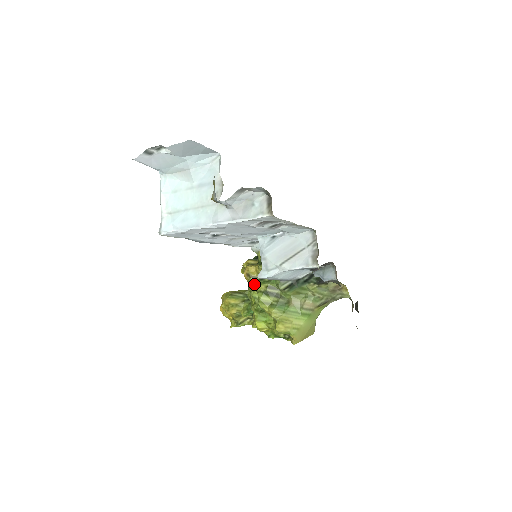
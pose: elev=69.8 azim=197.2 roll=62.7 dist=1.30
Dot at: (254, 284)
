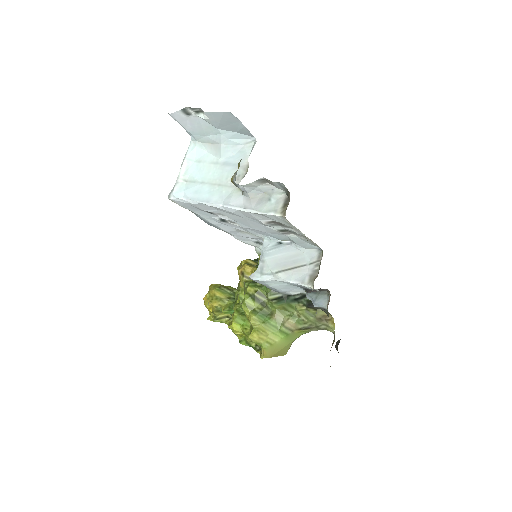
Dot at: (245, 284)
